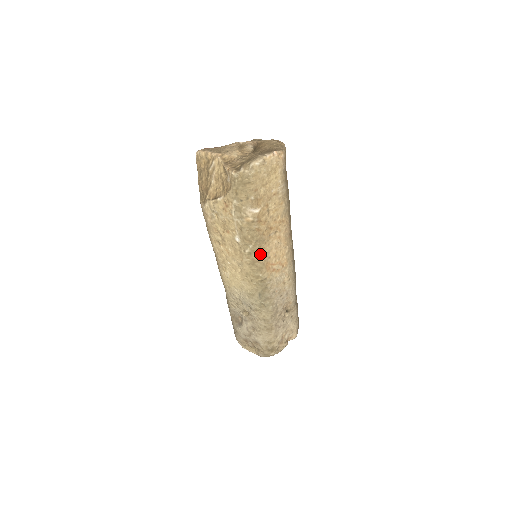
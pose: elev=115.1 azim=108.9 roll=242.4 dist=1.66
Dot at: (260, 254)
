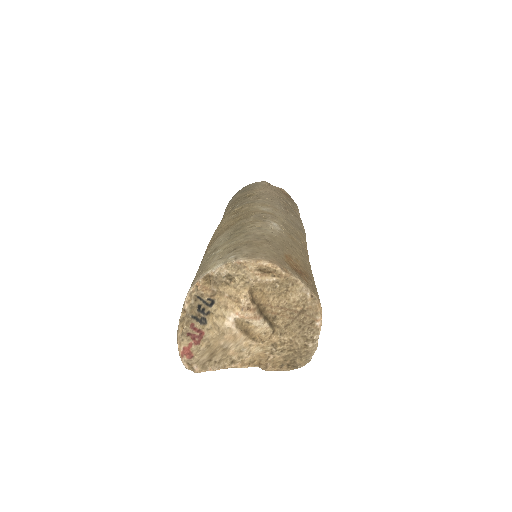
Dot at: occluded
